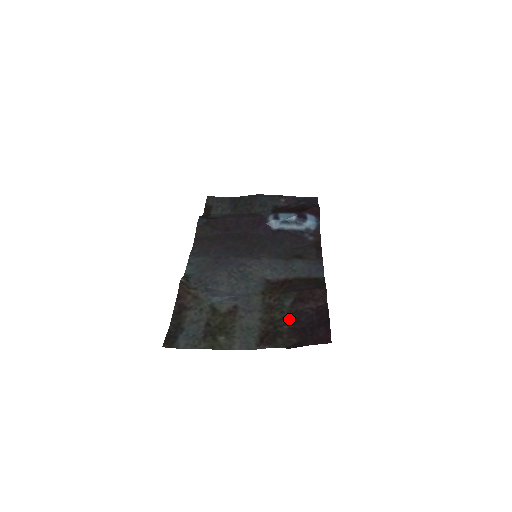
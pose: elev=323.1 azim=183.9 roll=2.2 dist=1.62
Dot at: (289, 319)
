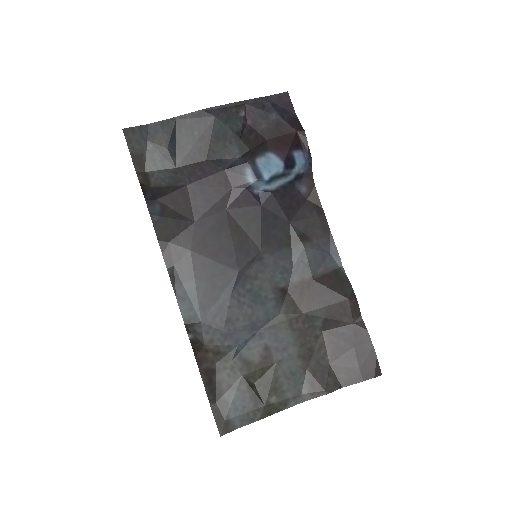
Dot at: (327, 346)
